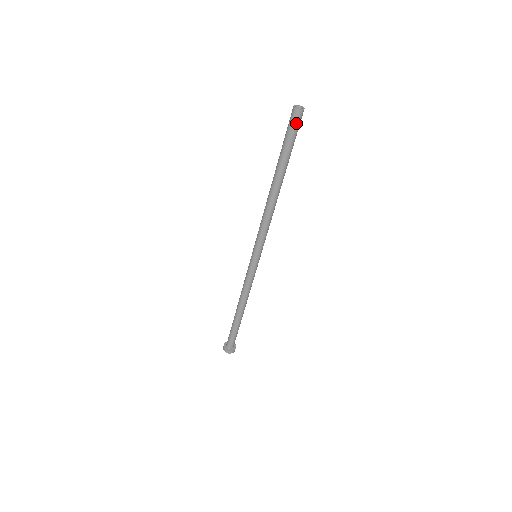
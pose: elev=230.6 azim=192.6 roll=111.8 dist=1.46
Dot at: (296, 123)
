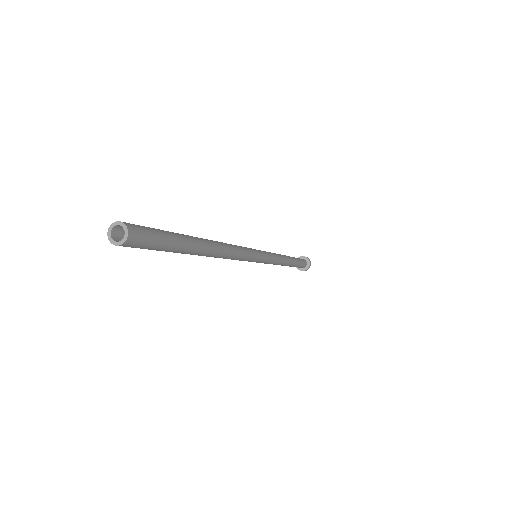
Dot at: (143, 242)
